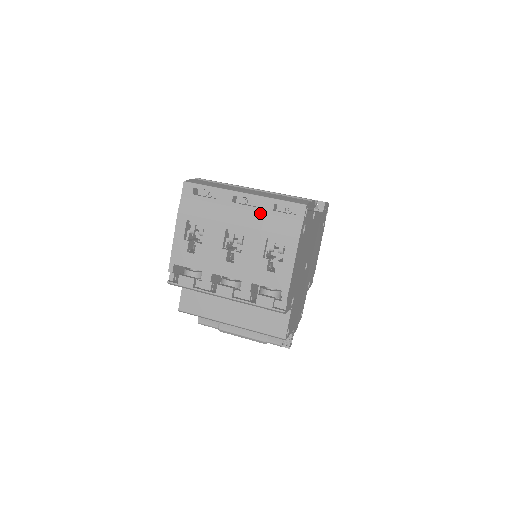
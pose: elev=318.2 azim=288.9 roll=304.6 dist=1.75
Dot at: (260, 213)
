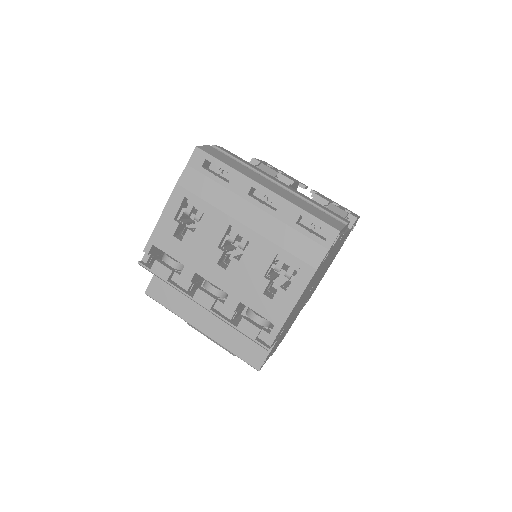
Dot at: (278, 221)
